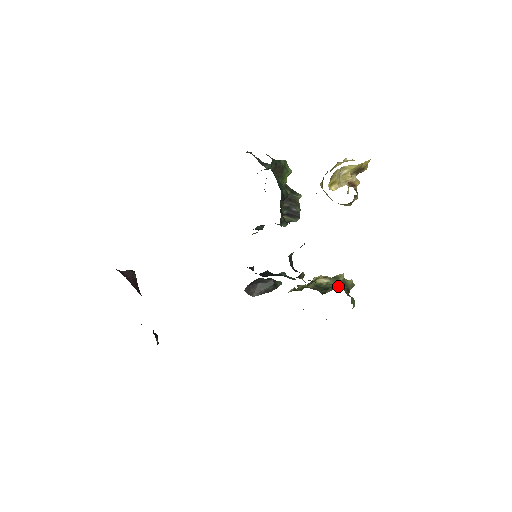
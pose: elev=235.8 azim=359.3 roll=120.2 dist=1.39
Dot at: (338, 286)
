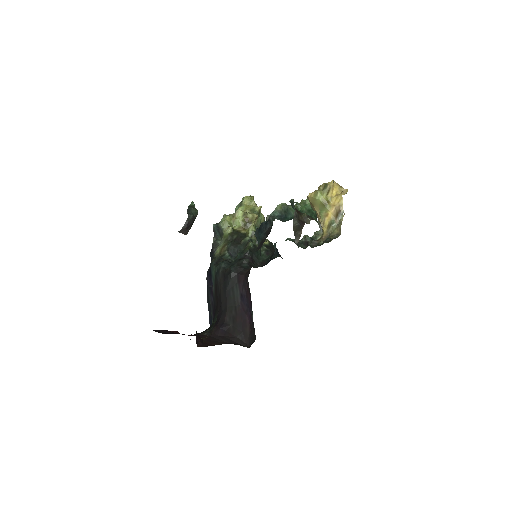
Dot at: (263, 221)
